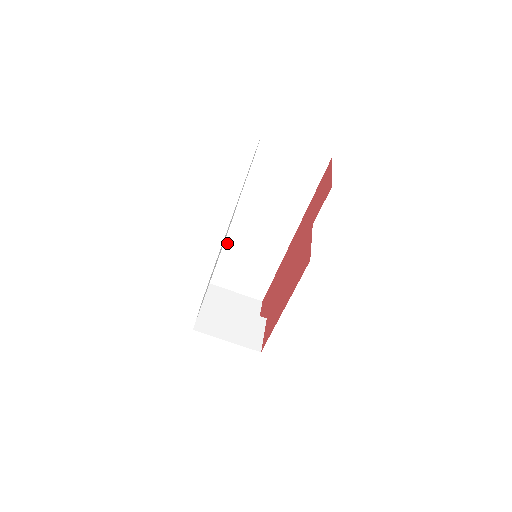
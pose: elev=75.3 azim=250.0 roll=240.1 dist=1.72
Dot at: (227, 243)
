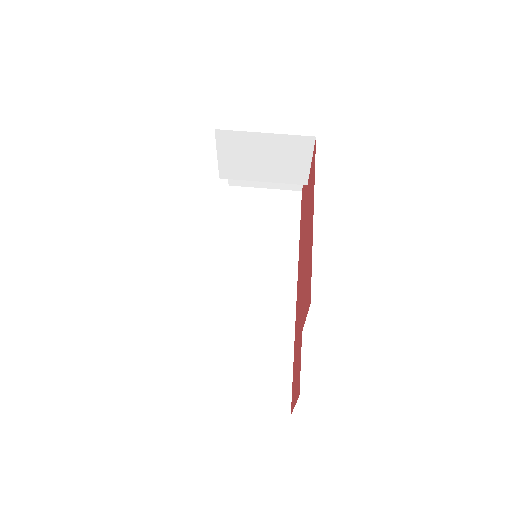
Dot at: (214, 321)
